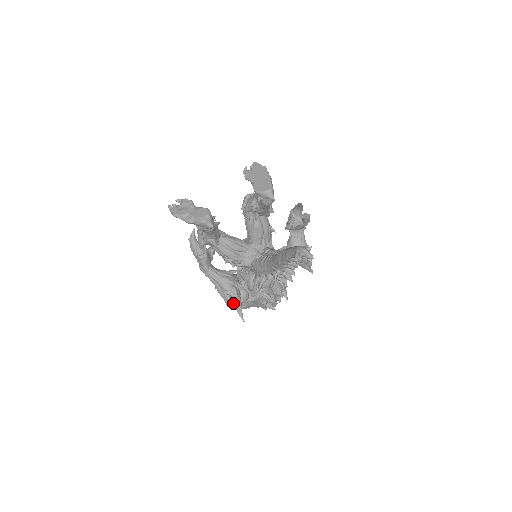
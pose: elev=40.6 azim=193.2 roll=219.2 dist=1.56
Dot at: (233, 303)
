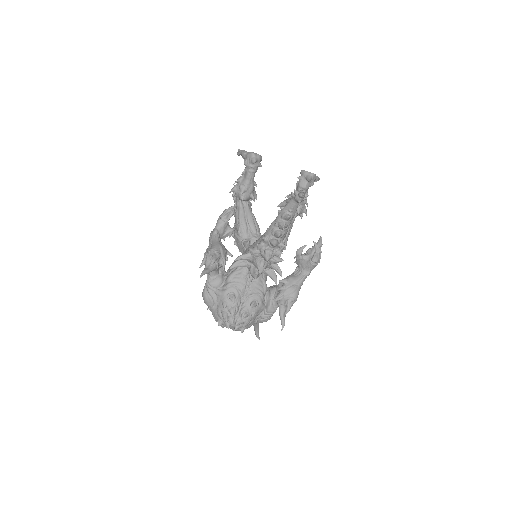
Dot at: (207, 264)
